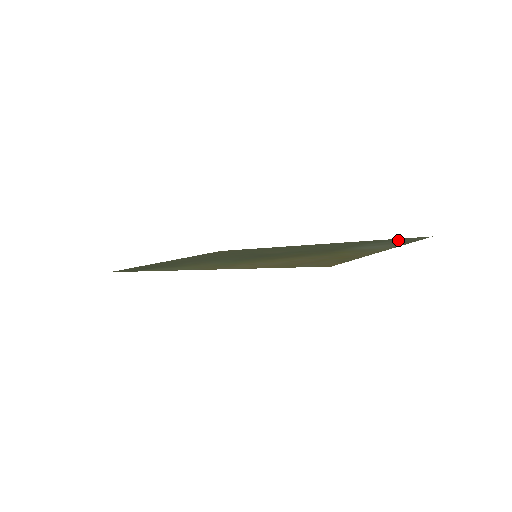
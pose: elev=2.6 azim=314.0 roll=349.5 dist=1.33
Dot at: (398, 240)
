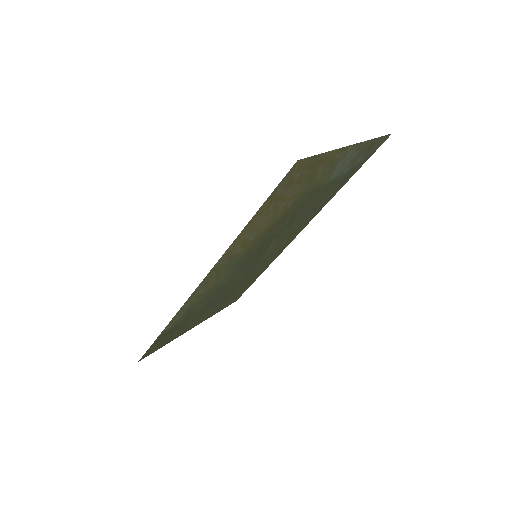
Dot at: (365, 156)
